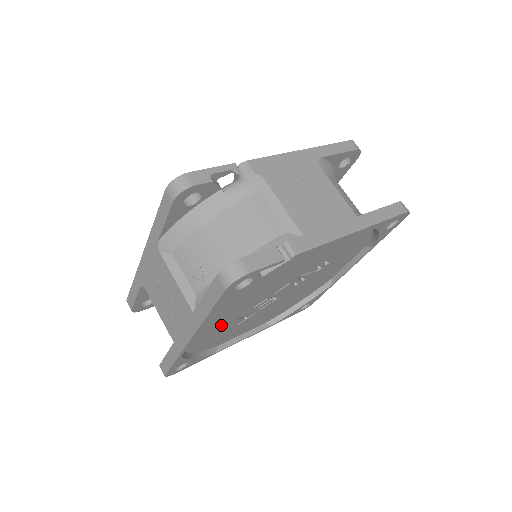
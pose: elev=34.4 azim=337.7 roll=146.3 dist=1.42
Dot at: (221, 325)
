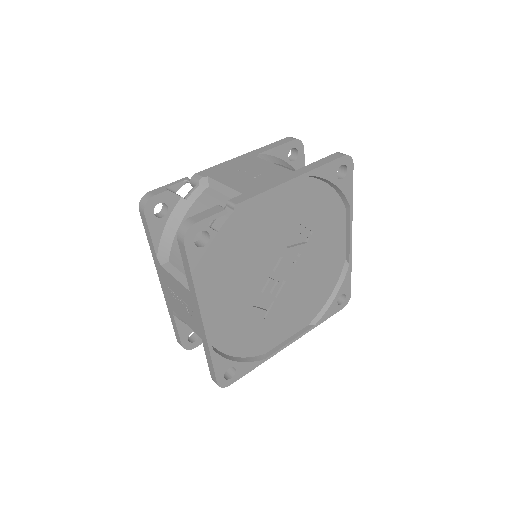
Dot at: (238, 314)
